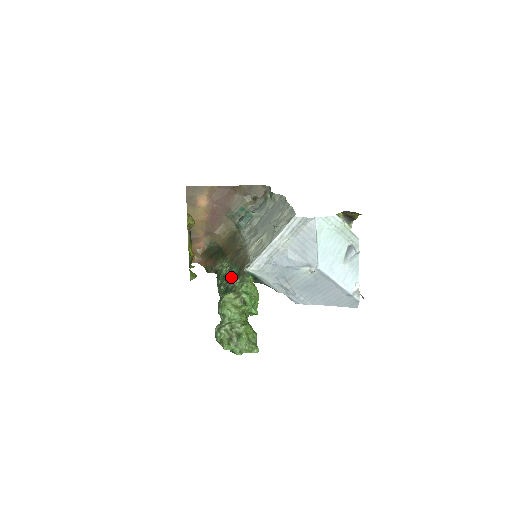
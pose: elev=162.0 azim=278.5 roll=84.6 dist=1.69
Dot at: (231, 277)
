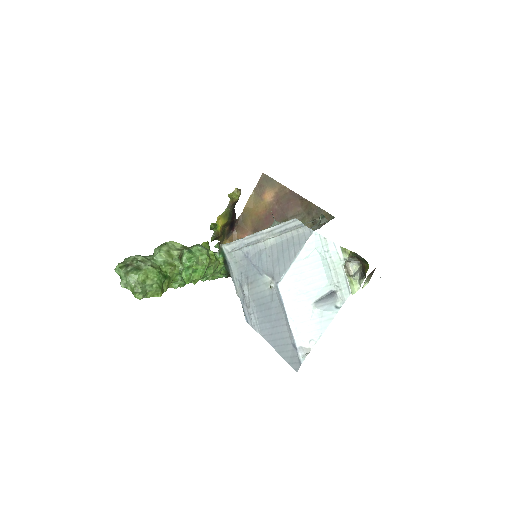
Dot at: occluded
